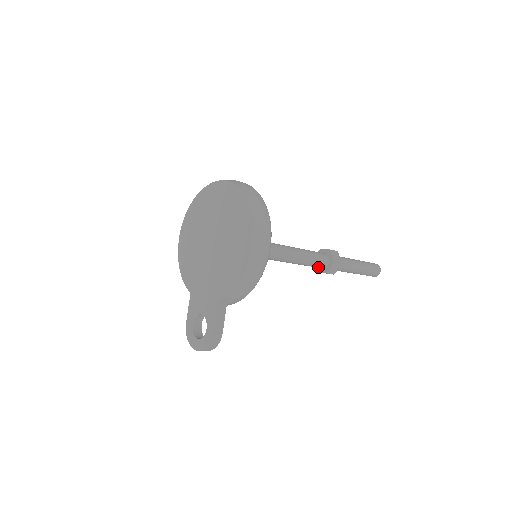
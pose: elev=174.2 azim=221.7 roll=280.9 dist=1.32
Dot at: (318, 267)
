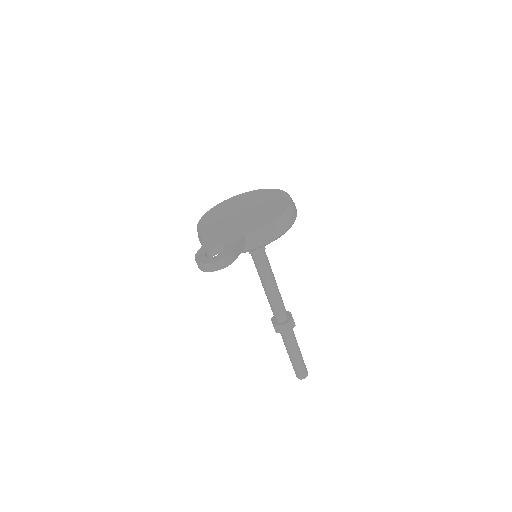
Dot at: (279, 317)
